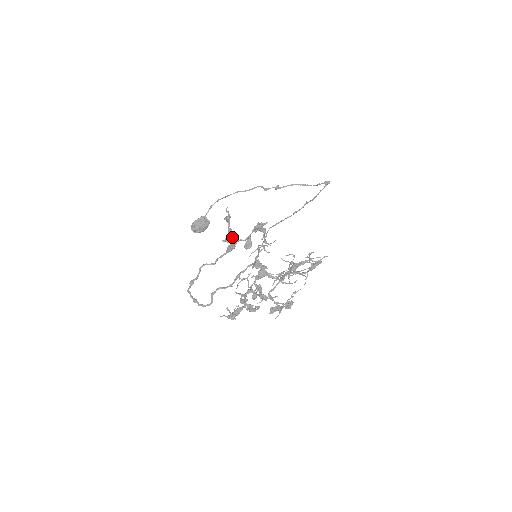
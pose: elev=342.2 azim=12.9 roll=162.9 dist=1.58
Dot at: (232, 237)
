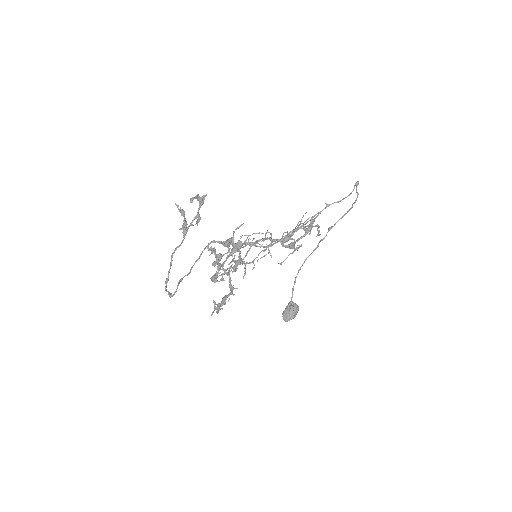
Dot at: (185, 223)
